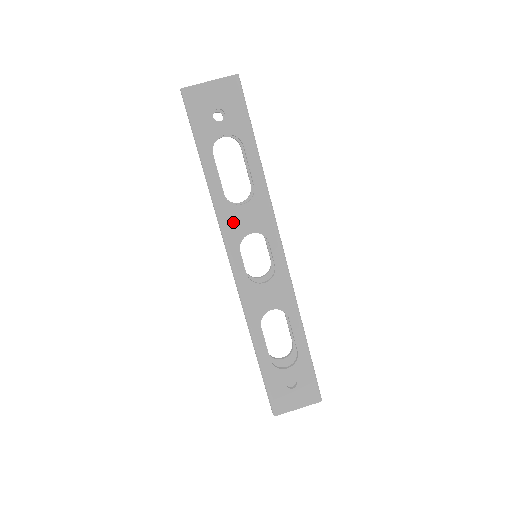
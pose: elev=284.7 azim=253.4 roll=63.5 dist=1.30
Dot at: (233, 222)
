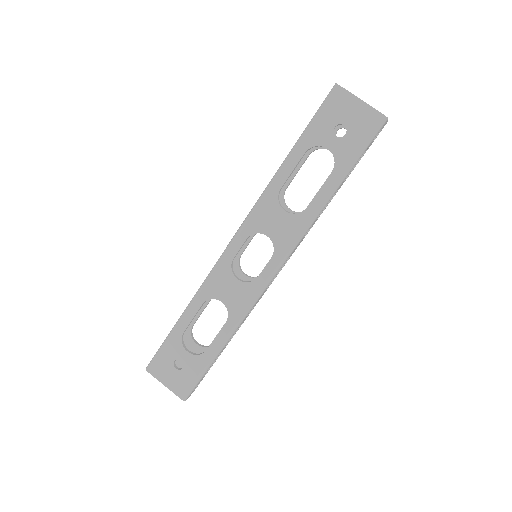
Dot at: (265, 214)
